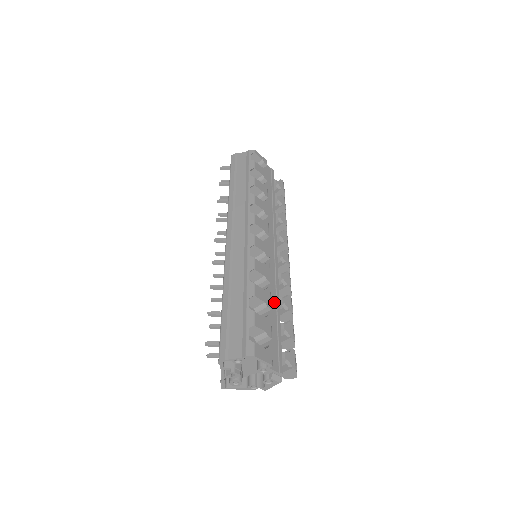
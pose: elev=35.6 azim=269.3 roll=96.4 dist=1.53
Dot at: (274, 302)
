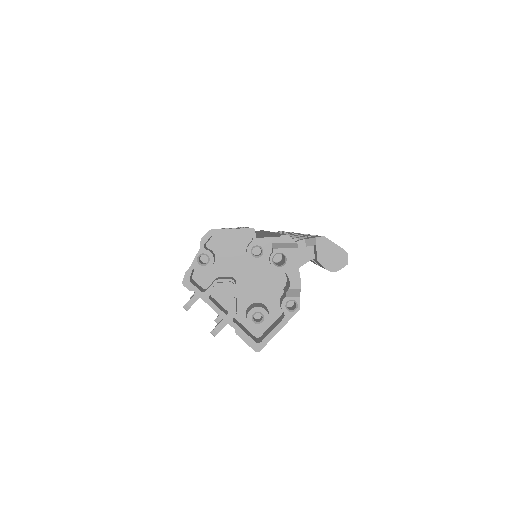
Dot at: occluded
